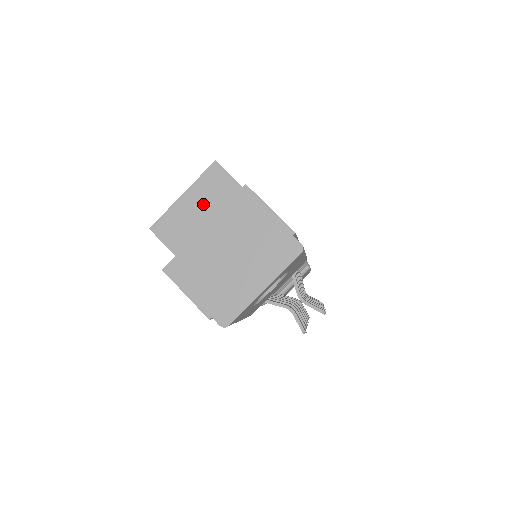
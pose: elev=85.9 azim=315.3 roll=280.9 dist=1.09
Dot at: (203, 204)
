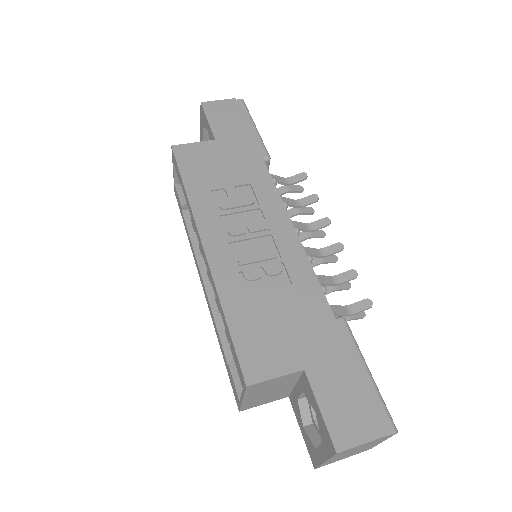
Dot at: (263, 392)
